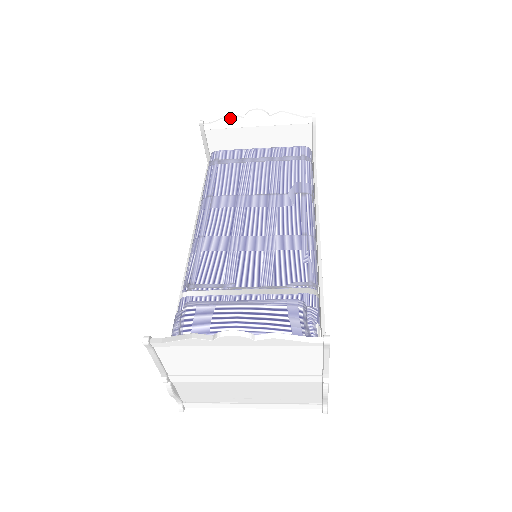
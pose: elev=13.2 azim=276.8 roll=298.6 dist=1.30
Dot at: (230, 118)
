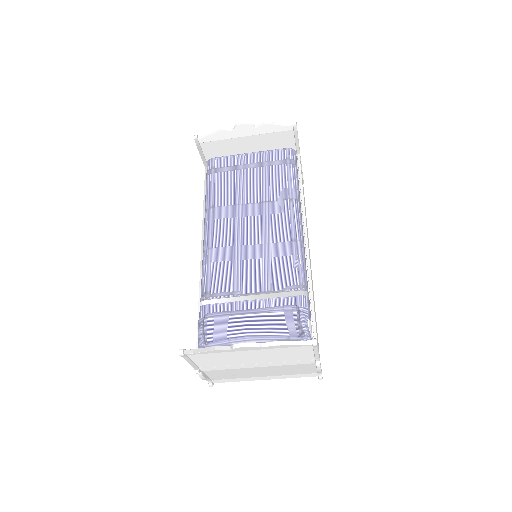
Dot at: (221, 132)
